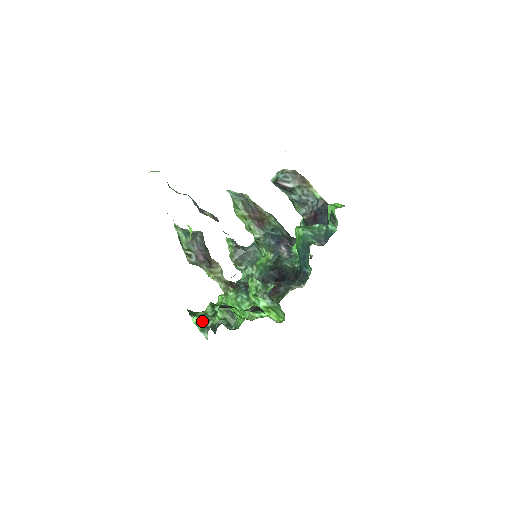
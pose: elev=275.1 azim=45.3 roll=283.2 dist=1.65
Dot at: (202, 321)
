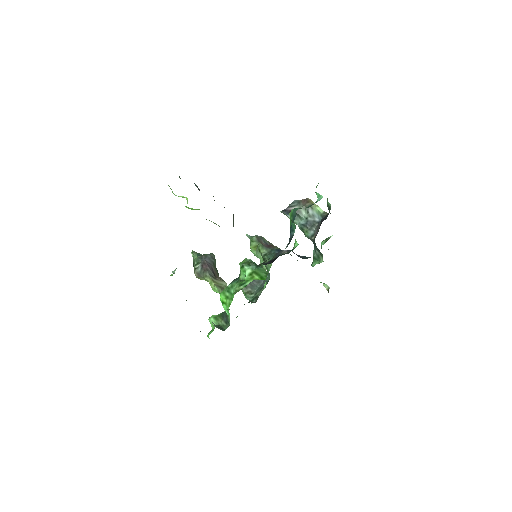
Dot at: occluded
